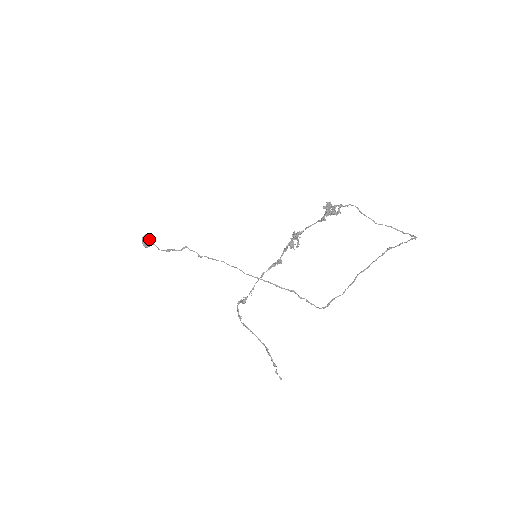
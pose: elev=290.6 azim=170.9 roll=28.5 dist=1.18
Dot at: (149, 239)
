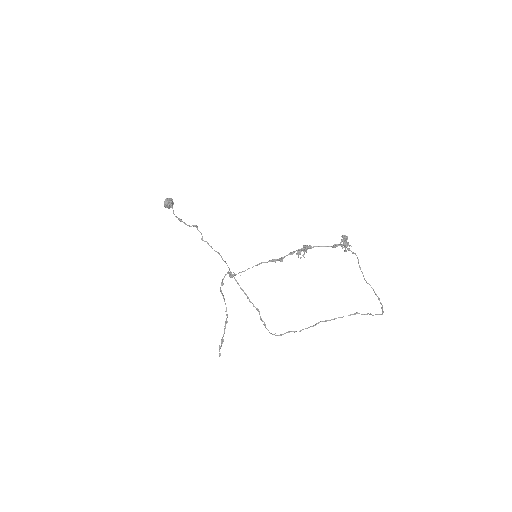
Dot at: (172, 202)
